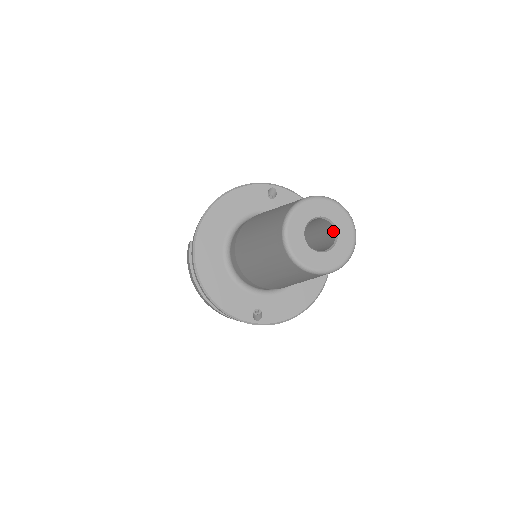
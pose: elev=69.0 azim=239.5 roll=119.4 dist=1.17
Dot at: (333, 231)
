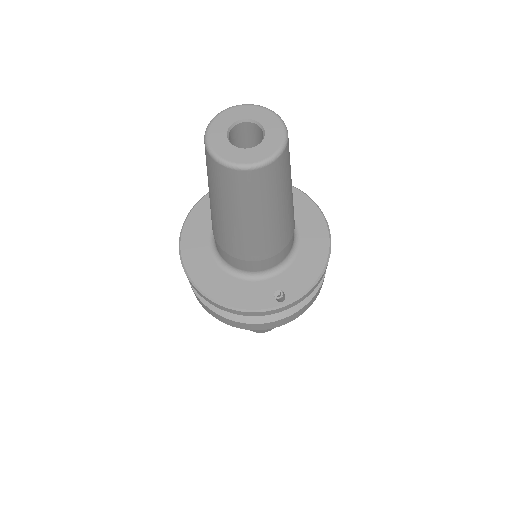
Dot at: (258, 128)
